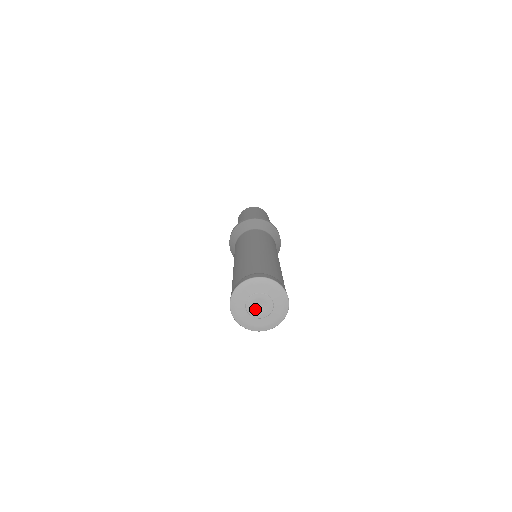
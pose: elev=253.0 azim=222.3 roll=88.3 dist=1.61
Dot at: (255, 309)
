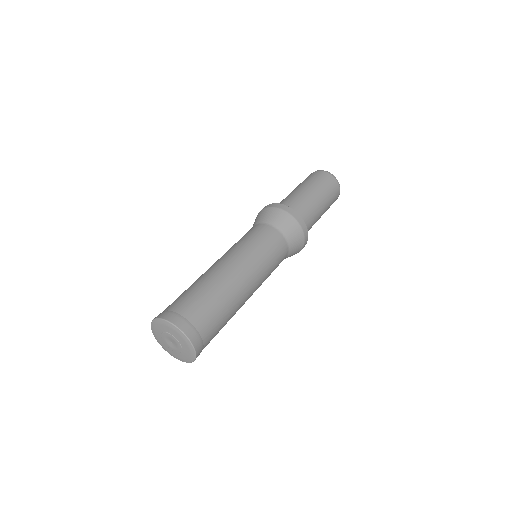
Dot at: (173, 346)
